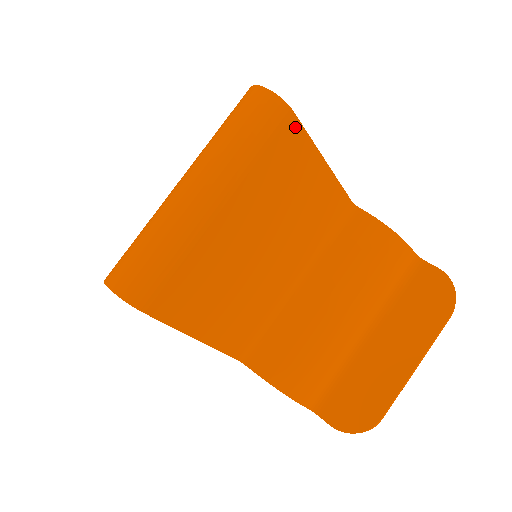
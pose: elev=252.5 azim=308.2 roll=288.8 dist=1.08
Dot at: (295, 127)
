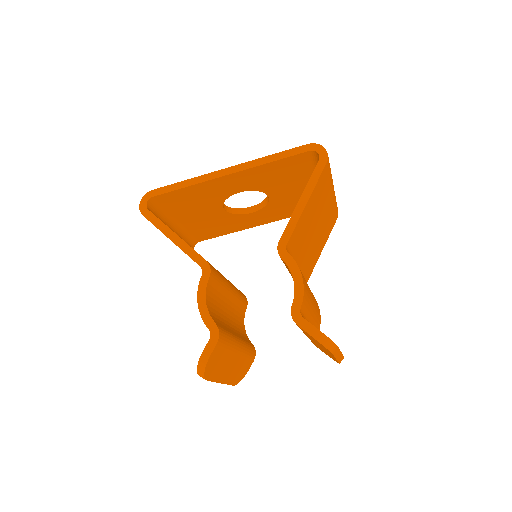
Dot at: (334, 222)
